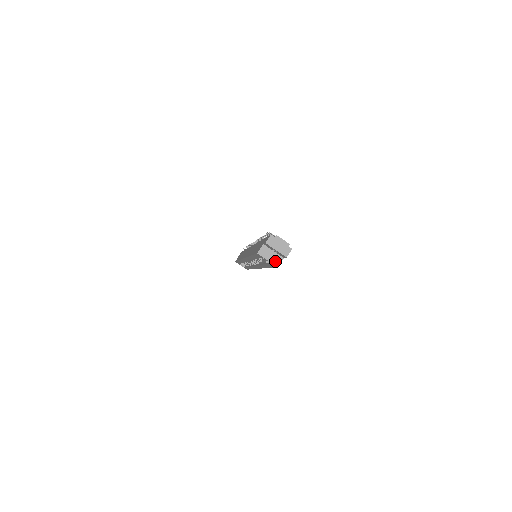
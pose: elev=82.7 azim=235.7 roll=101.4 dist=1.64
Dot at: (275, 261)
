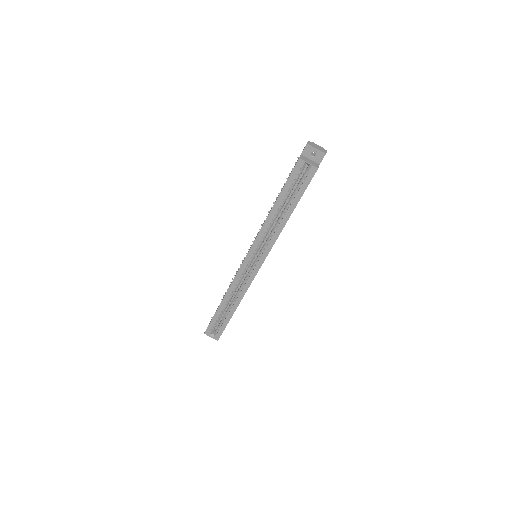
Dot at: (314, 165)
